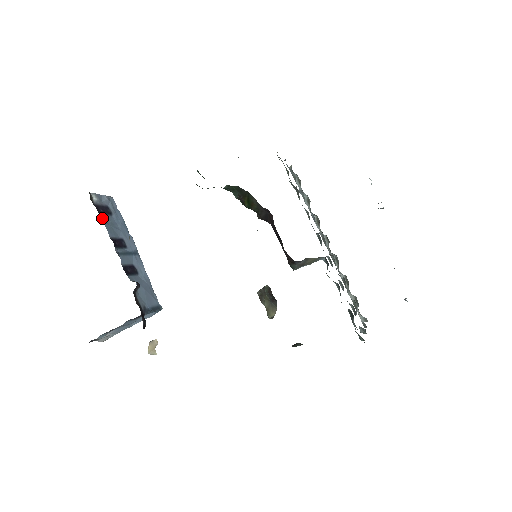
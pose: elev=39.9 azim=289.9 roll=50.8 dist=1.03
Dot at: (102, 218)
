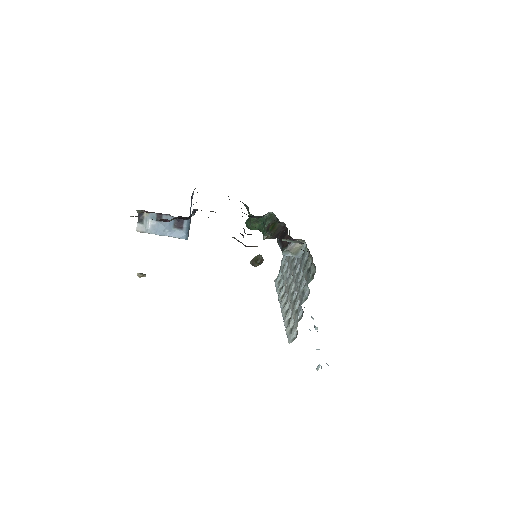
Dot at: occluded
